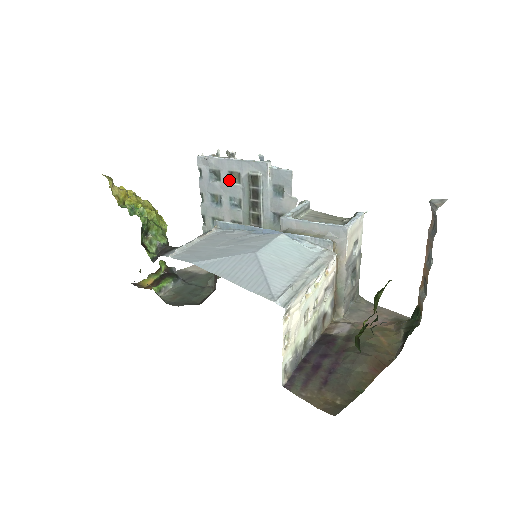
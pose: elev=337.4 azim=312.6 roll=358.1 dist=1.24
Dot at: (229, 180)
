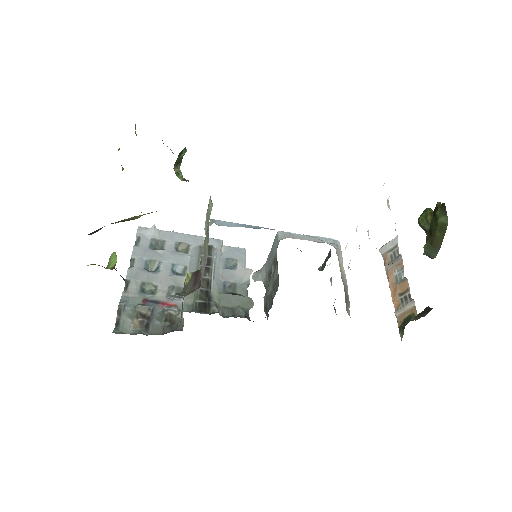
Dot at: (175, 249)
